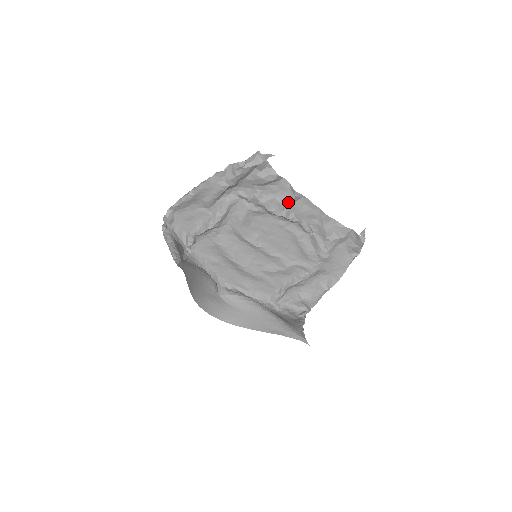
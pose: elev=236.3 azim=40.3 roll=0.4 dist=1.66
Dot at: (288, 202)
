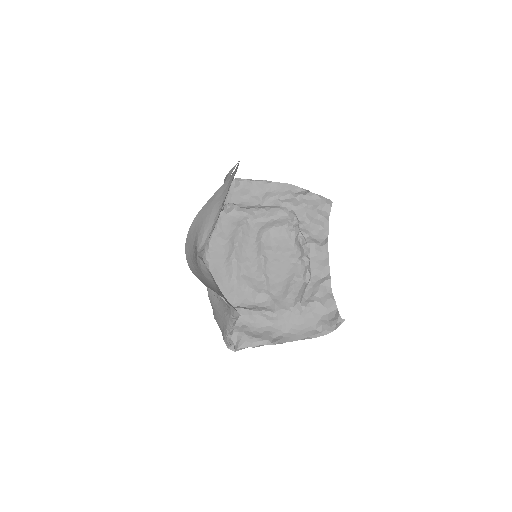
Dot at: (316, 245)
